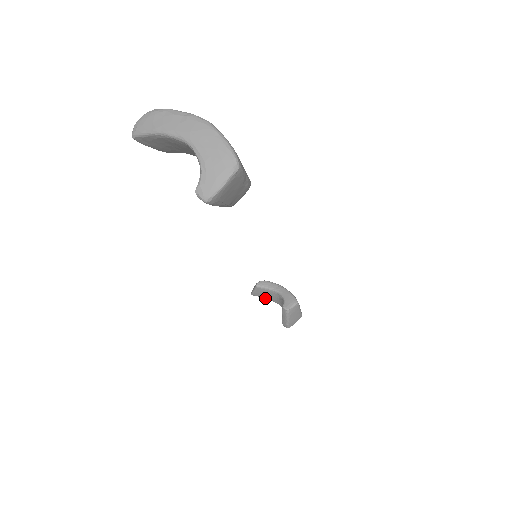
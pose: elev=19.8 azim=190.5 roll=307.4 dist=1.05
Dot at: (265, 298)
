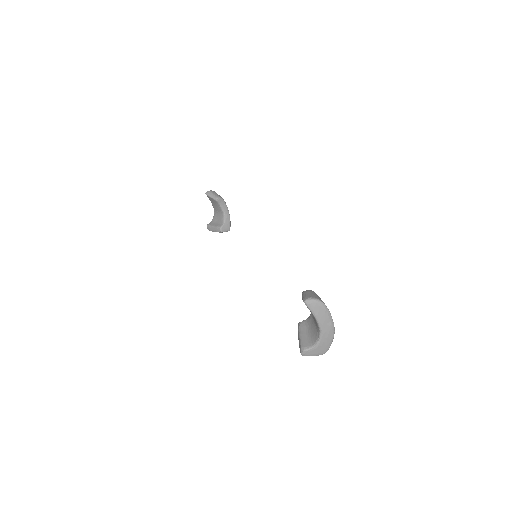
Dot at: (211, 201)
